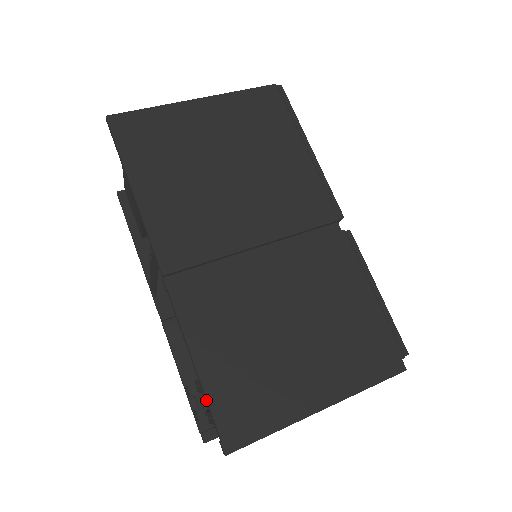
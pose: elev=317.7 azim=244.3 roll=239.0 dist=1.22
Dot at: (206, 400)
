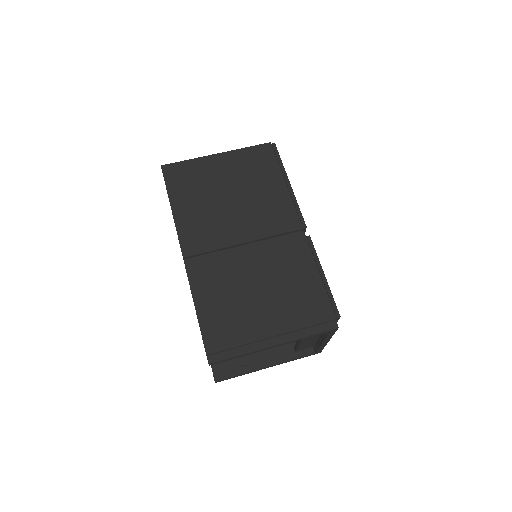
Dot at: occluded
